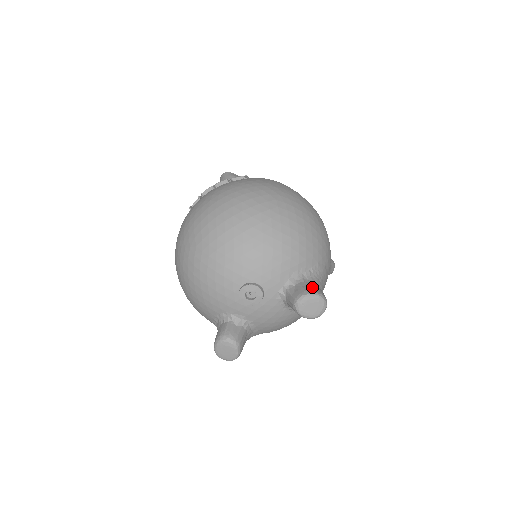
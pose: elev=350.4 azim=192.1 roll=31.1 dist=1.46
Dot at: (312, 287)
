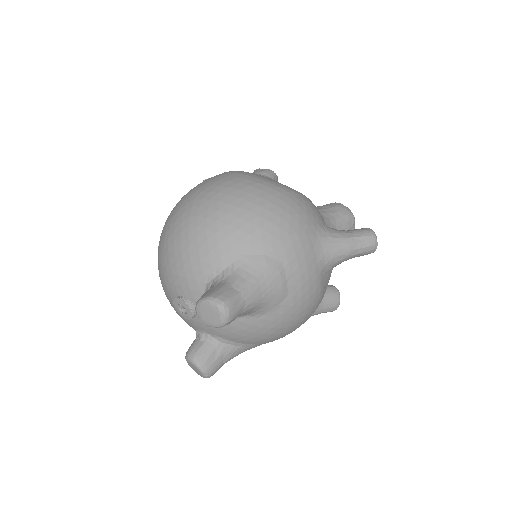
Dot at: (213, 290)
